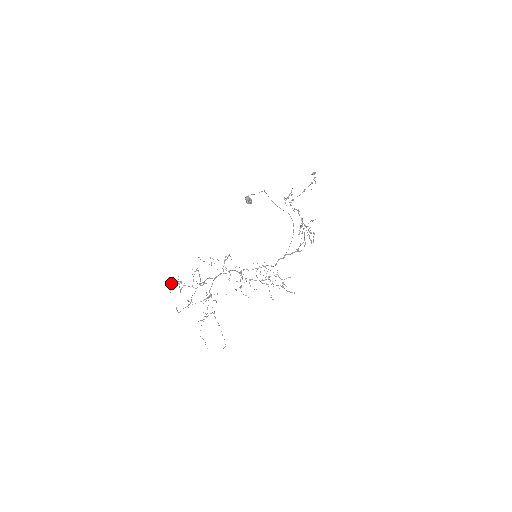
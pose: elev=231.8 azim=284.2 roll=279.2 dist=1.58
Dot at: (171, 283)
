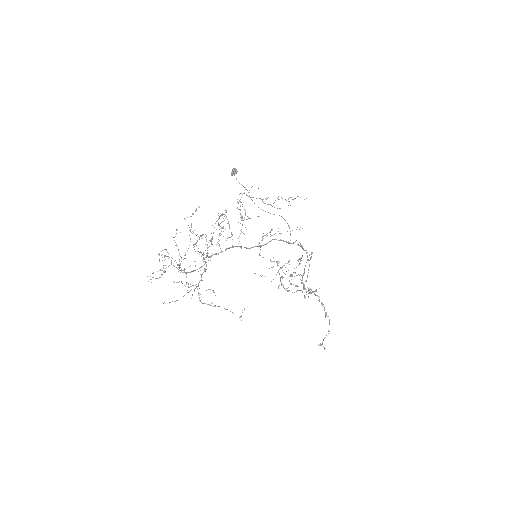
Dot at: occluded
